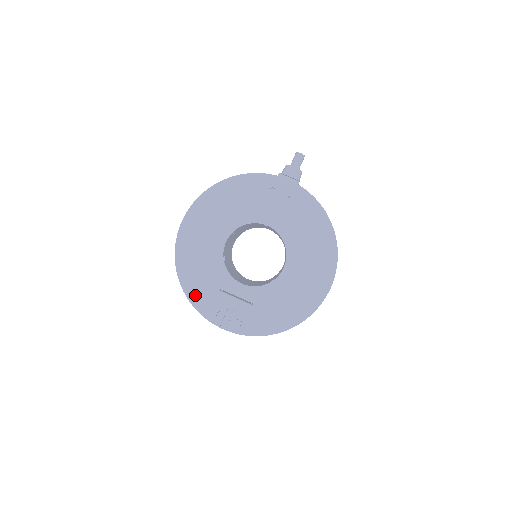
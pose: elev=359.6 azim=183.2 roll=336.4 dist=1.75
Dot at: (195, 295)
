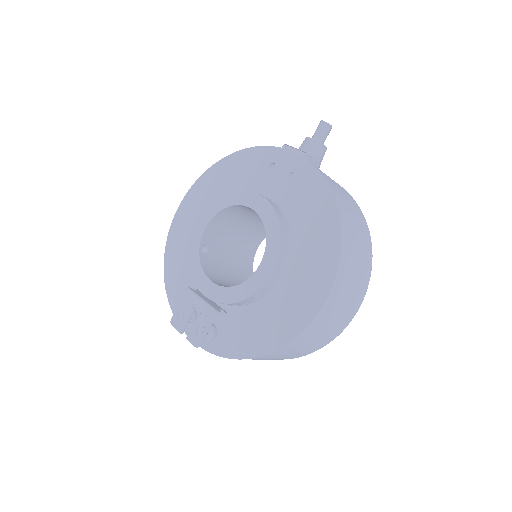
Dot at: (174, 294)
